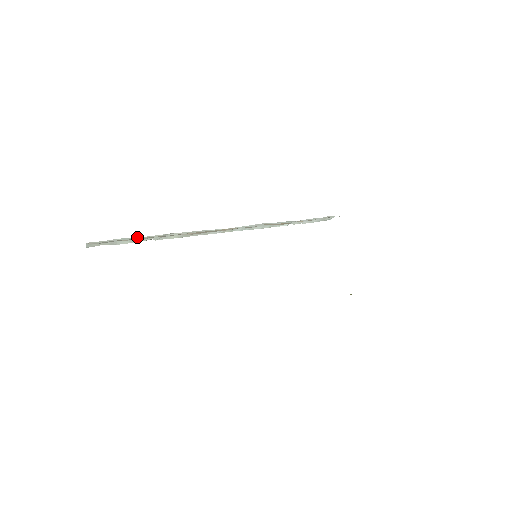
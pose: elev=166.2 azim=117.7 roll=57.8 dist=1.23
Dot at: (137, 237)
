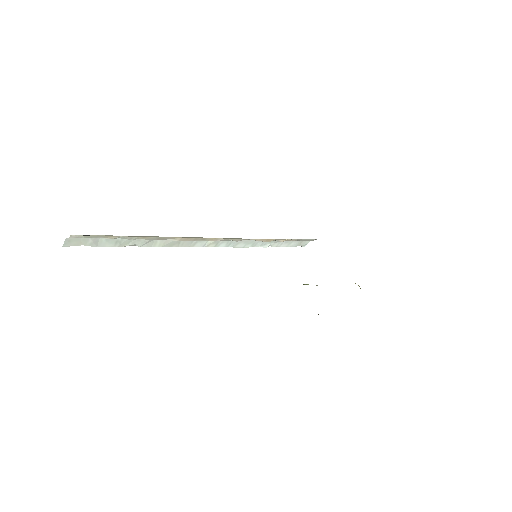
Dot at: occluded
